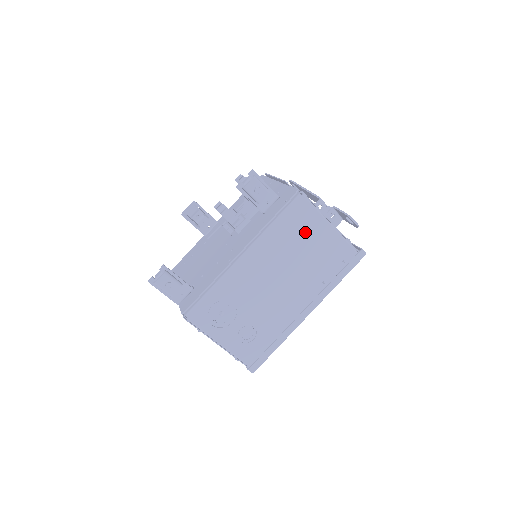
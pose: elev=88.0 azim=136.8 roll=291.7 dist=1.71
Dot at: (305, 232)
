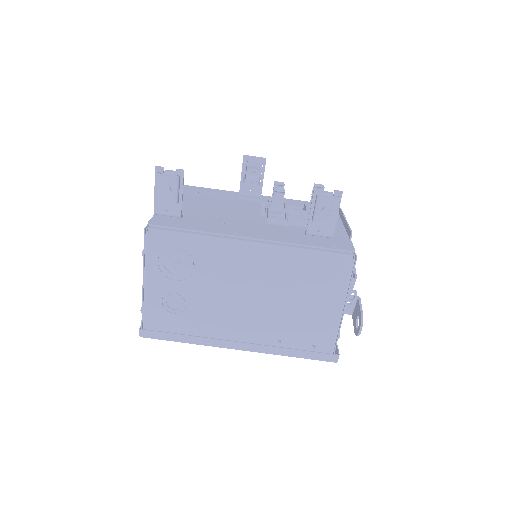
Dot at: (318, 288)
